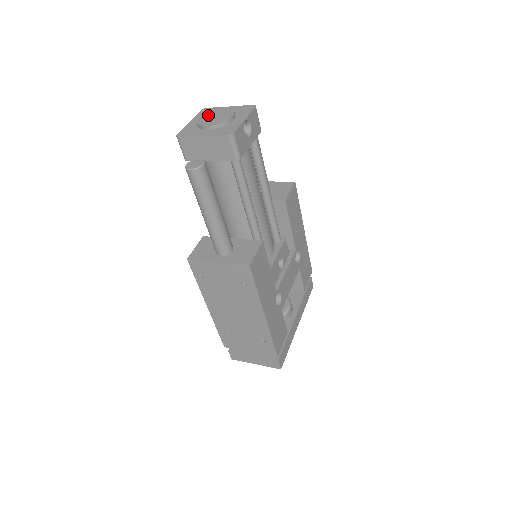
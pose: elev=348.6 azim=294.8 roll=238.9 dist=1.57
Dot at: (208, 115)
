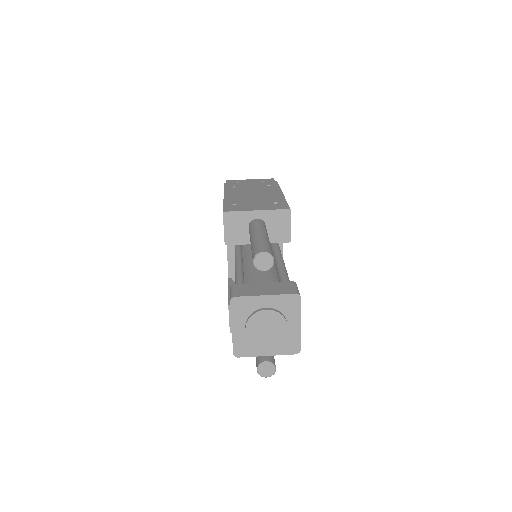
Dot at: (255, 326)
